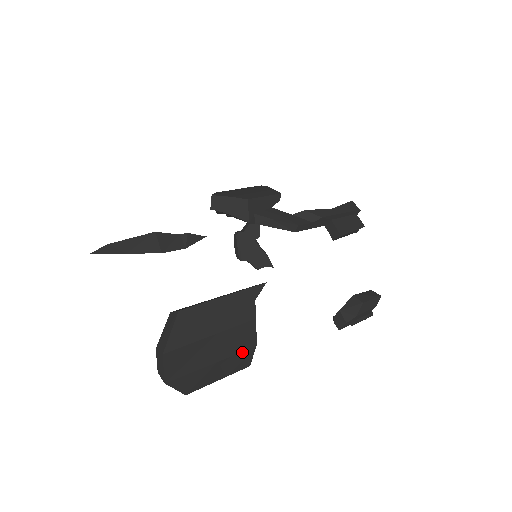
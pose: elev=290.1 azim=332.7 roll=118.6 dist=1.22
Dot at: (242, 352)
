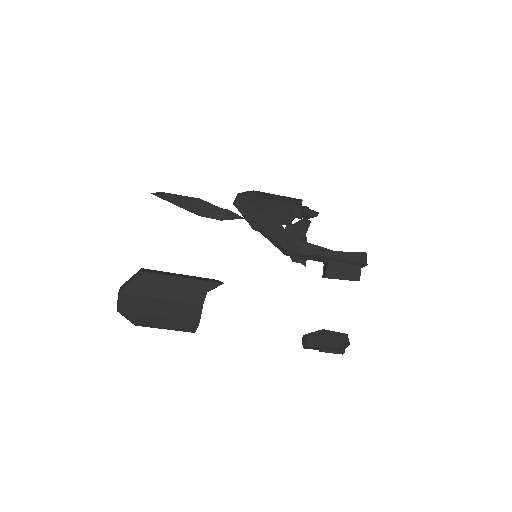
Dot at: (186, 321)
